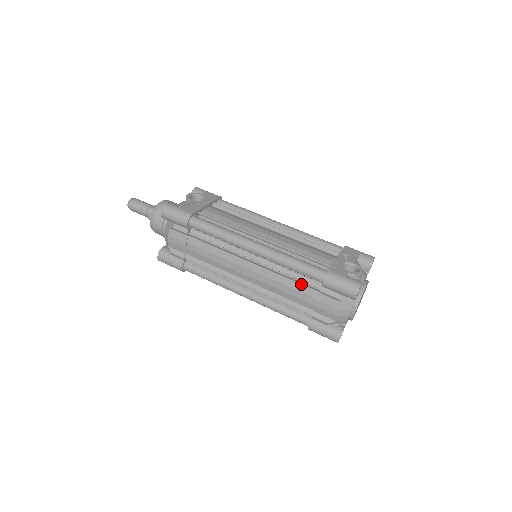
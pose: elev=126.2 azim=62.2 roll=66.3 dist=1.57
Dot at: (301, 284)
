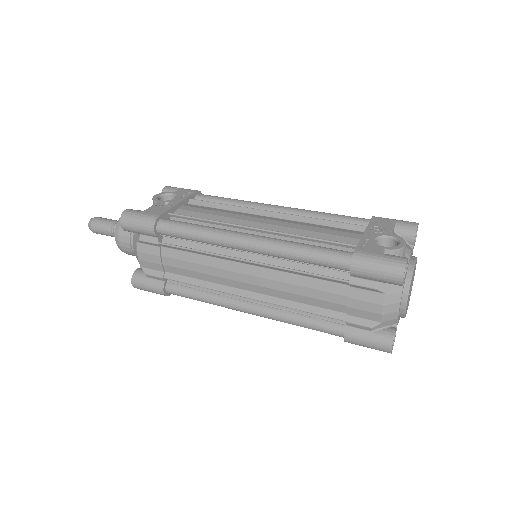
Dot at: (320, 279)
